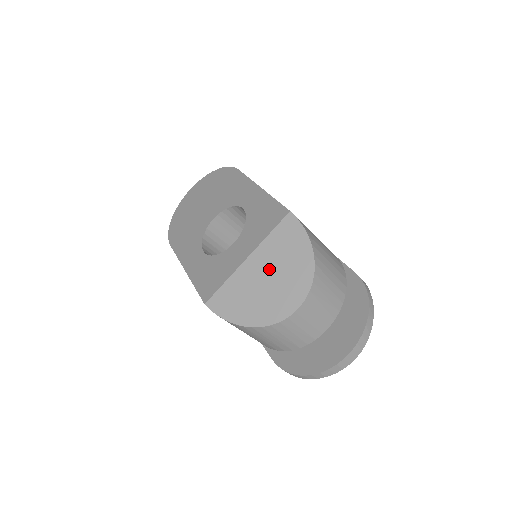
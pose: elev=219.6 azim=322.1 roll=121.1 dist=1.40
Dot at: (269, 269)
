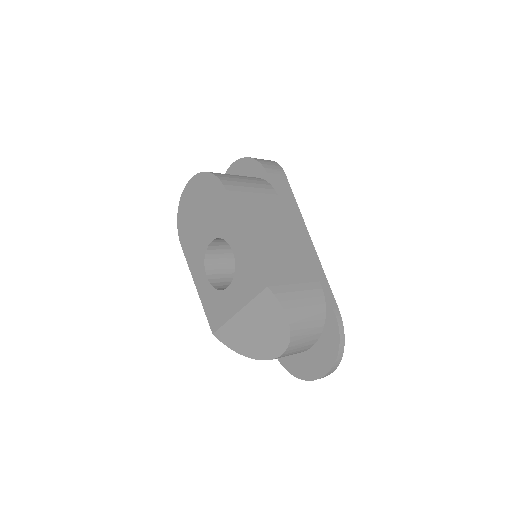
Dot at: (256, 325)
